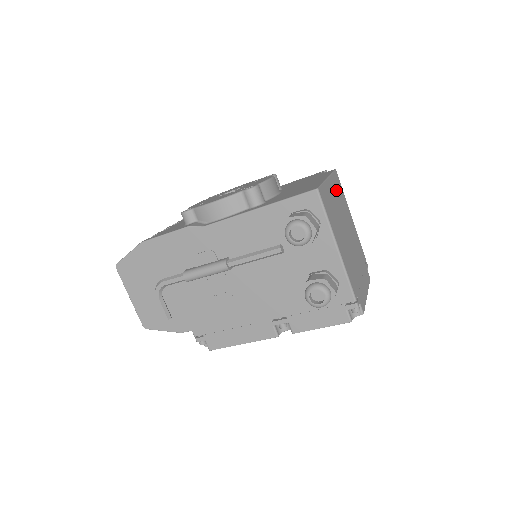
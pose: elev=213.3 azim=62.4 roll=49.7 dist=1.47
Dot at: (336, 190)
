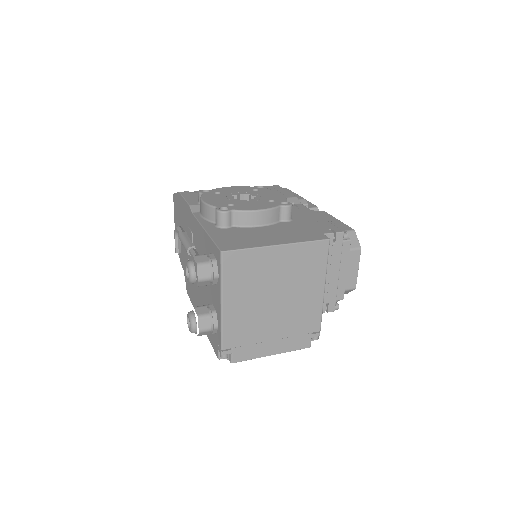
Dot at: (296, 259)
